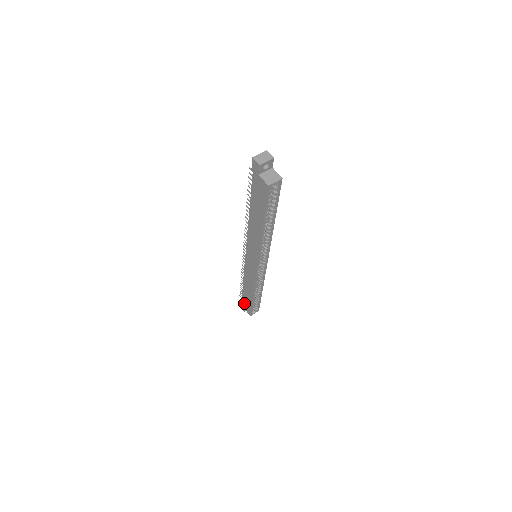
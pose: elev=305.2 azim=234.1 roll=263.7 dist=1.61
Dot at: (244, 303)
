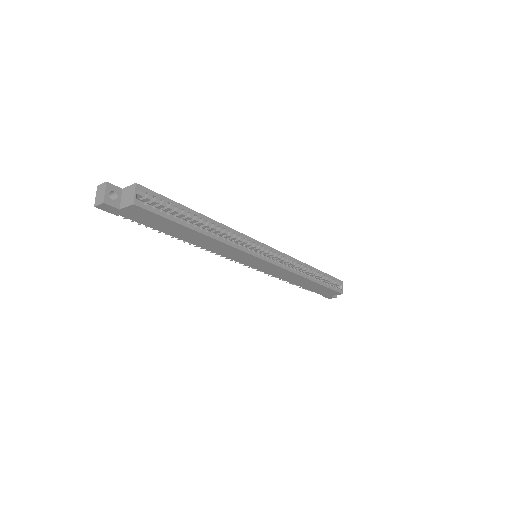
Dot at: (323, 293)
